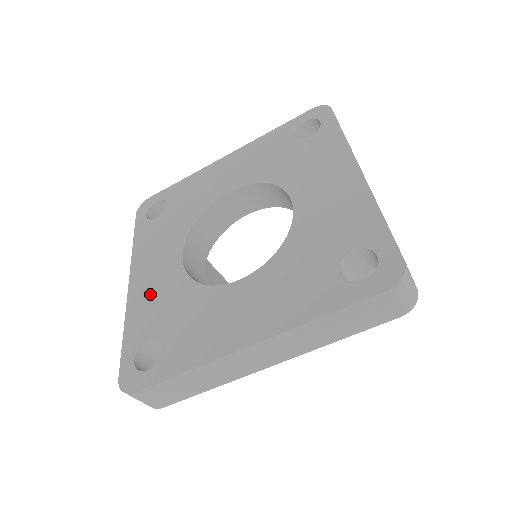
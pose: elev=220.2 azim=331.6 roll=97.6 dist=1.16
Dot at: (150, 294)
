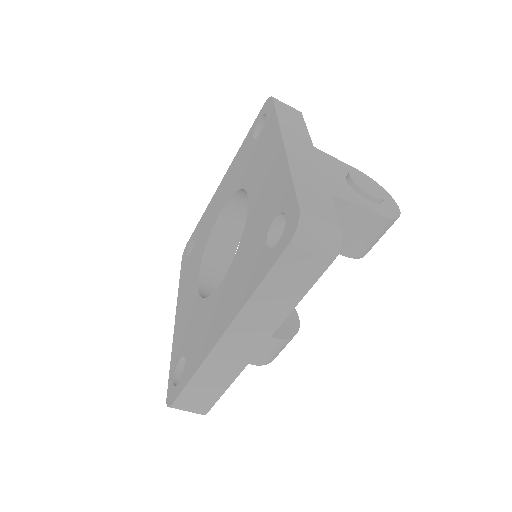
Dot at: (183, 321)
